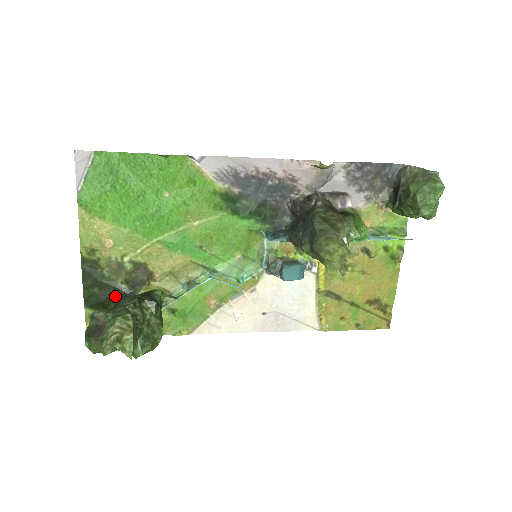
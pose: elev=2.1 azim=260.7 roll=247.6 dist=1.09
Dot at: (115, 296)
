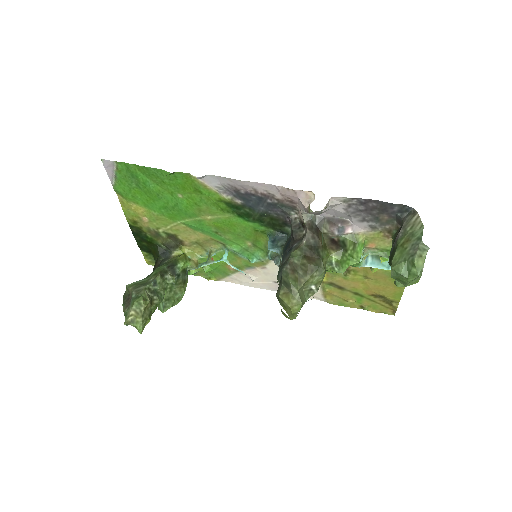
Dot at: (157, 251)
